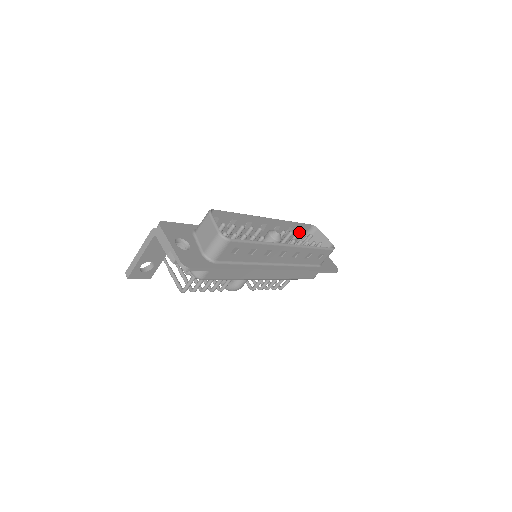
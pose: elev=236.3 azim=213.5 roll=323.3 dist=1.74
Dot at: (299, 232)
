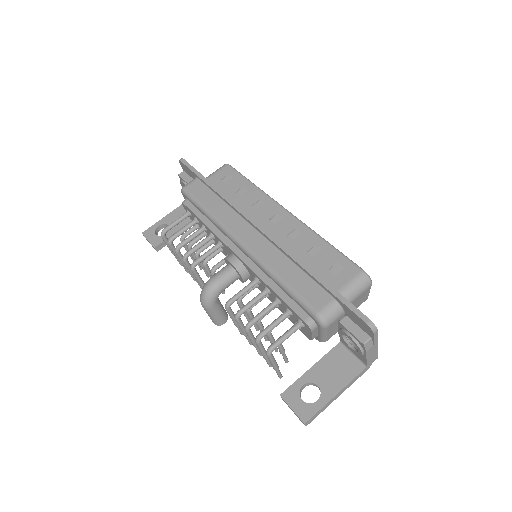
Dot at: occluded
